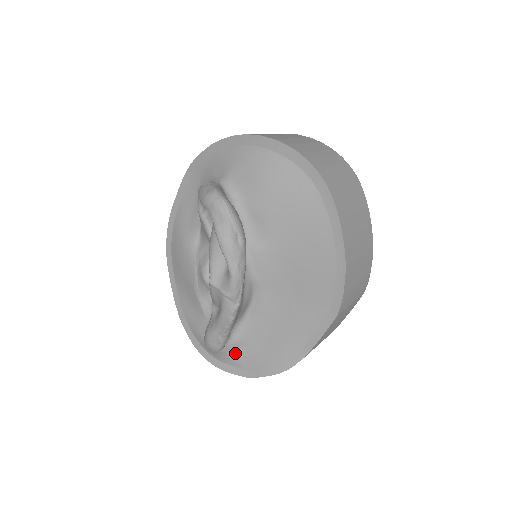
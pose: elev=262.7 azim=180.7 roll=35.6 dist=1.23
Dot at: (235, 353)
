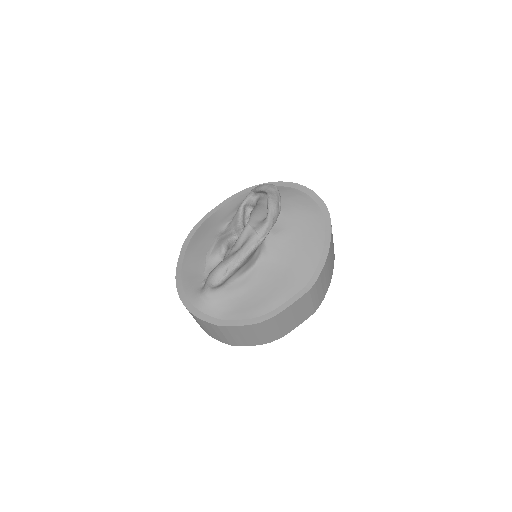
Dot at: (219, 303)
